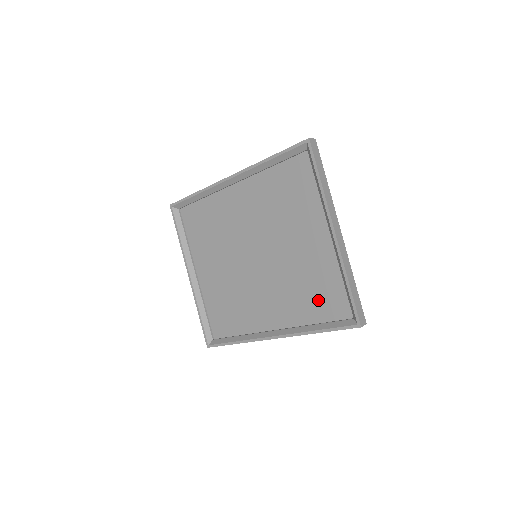
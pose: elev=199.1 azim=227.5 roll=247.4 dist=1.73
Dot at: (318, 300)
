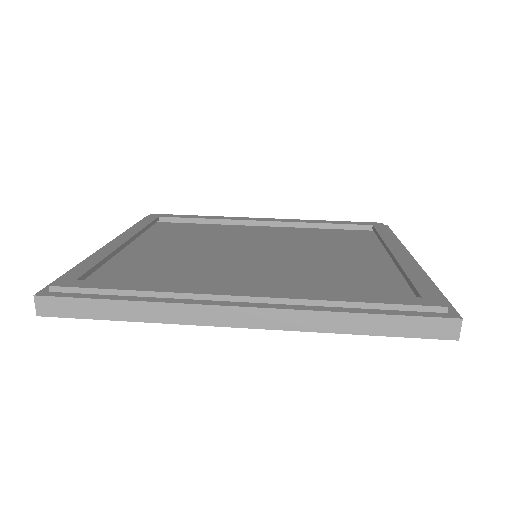
Dot at: occluded
